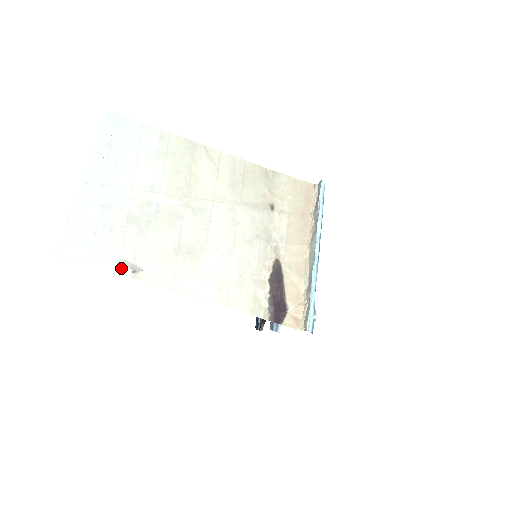
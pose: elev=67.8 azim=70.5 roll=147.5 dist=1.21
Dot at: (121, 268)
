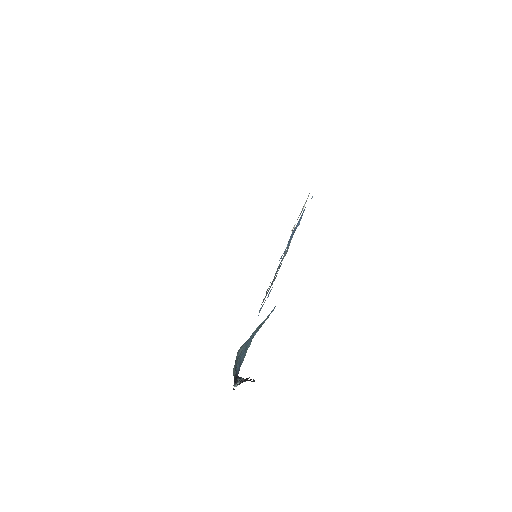
Dot at: occluded
